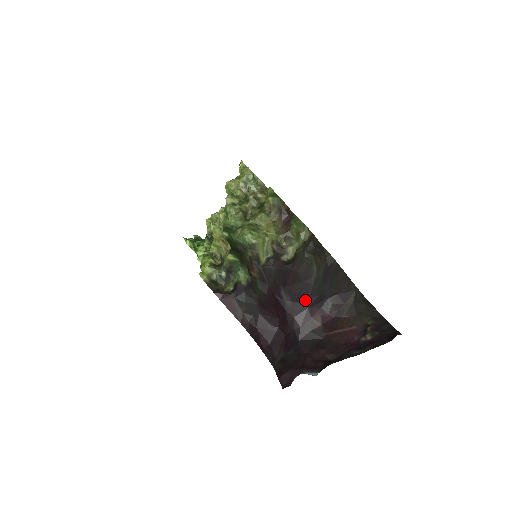
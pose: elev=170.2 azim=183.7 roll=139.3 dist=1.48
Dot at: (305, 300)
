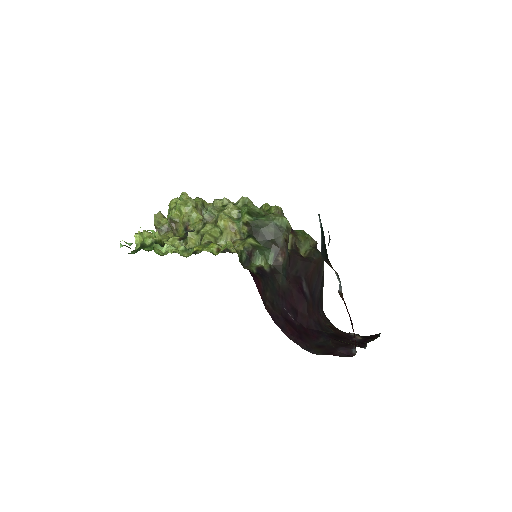
Dot at: (316, 297)
